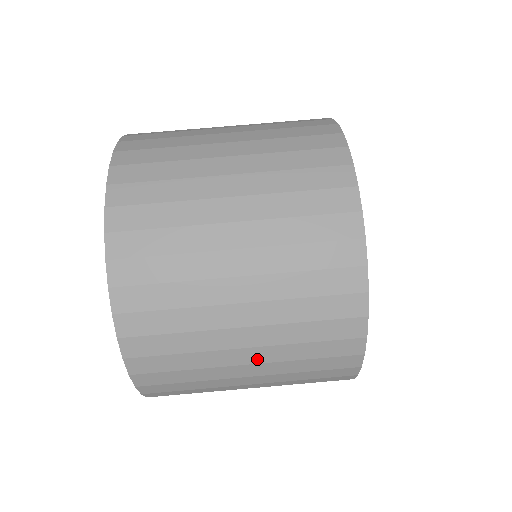
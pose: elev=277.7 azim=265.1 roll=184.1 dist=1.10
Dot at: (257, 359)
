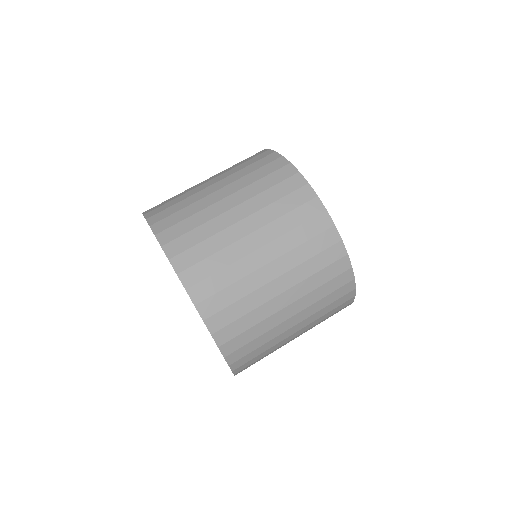
Dot at: (262, 241)
